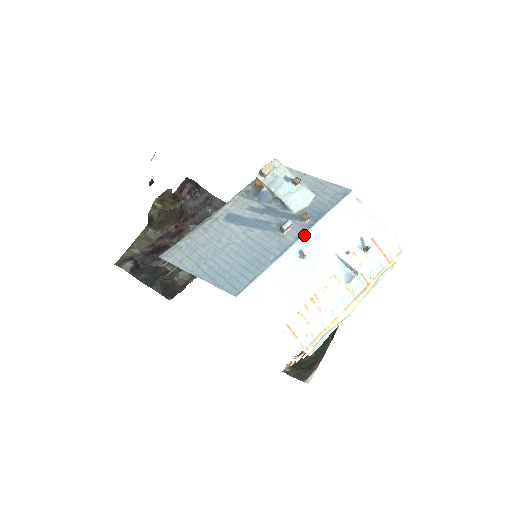
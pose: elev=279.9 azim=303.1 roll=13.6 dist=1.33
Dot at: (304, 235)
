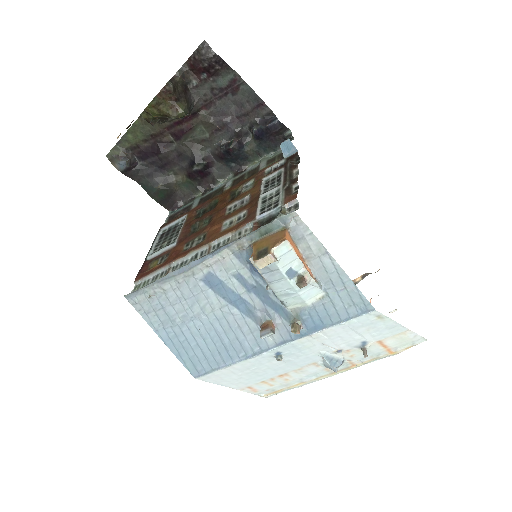
Dot at: (287, 344)
